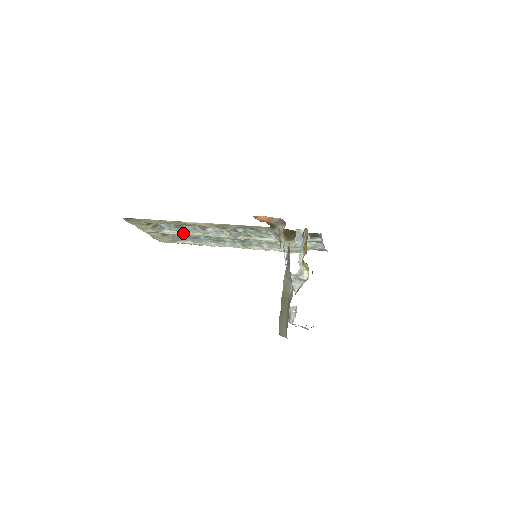
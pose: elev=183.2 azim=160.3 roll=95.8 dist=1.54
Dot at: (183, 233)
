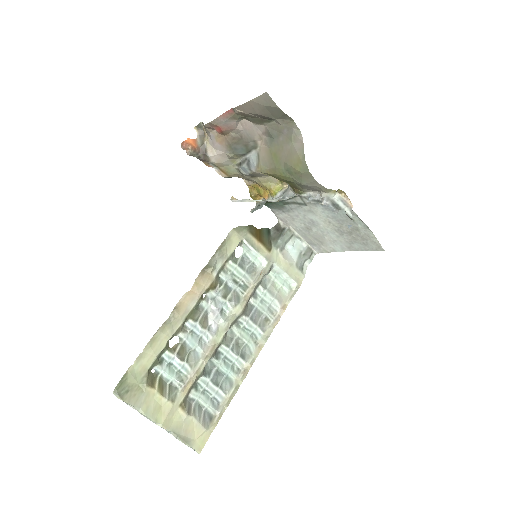
Dot at: (198, 368)
